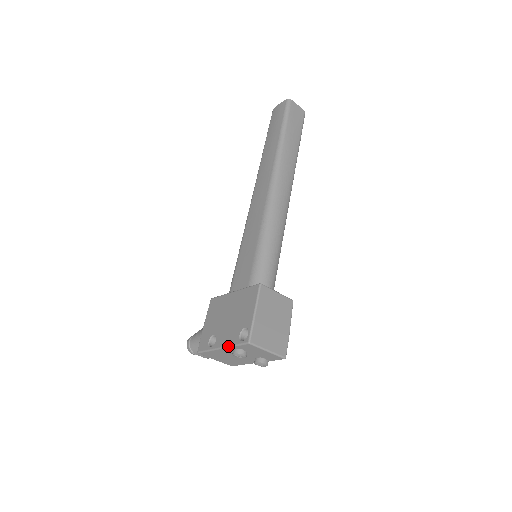
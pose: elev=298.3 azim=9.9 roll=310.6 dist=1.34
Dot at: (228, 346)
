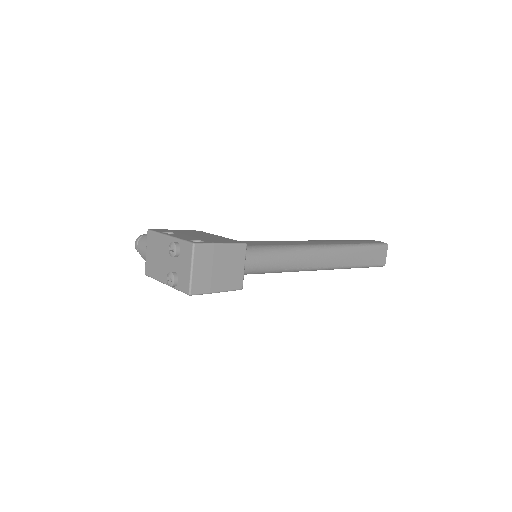
Dot at: (176, 237)
